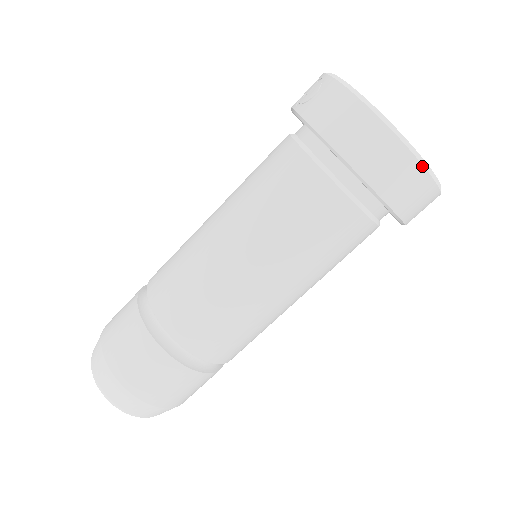
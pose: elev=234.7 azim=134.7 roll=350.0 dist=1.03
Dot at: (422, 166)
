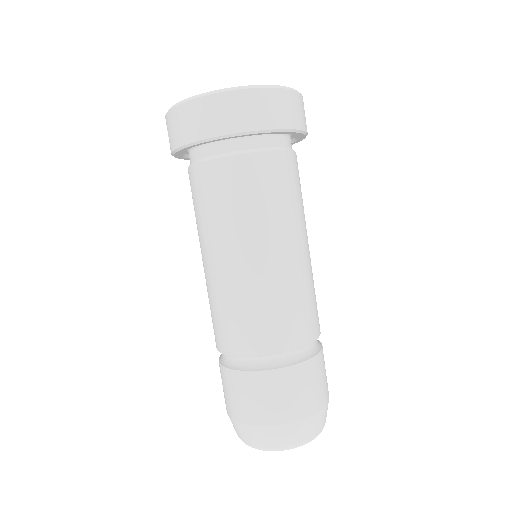
Dot at: (244, 90)
